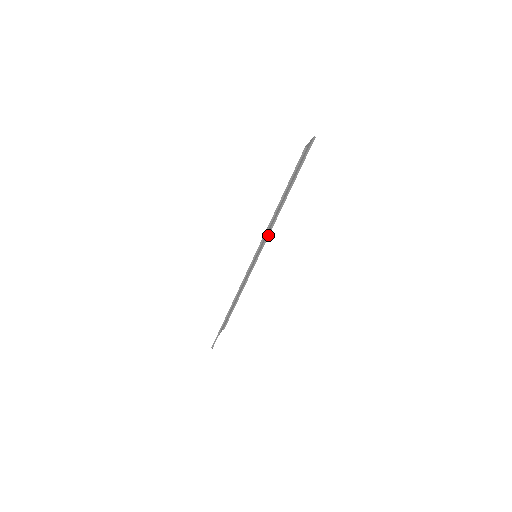
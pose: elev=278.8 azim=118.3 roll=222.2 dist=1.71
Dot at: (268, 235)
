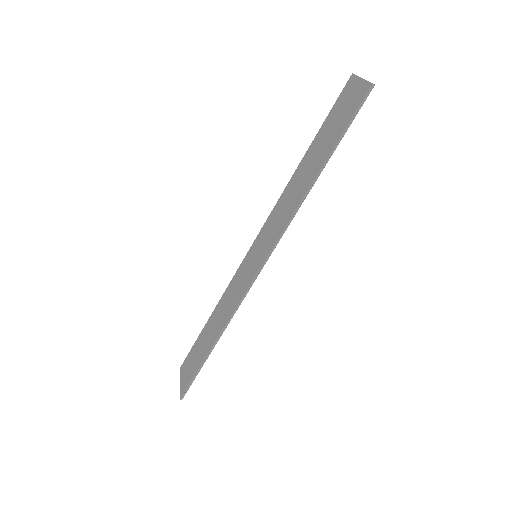
Dot at: (265, 224)
